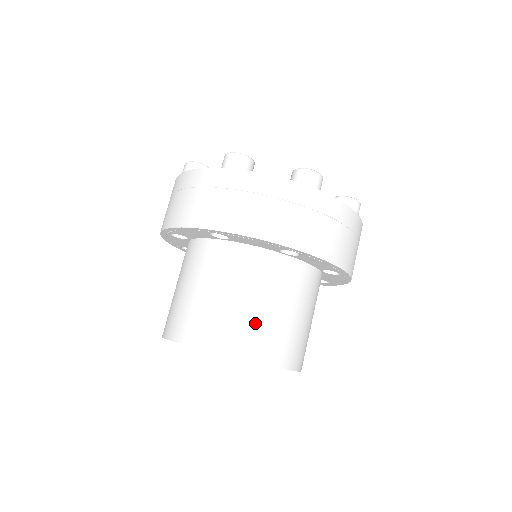
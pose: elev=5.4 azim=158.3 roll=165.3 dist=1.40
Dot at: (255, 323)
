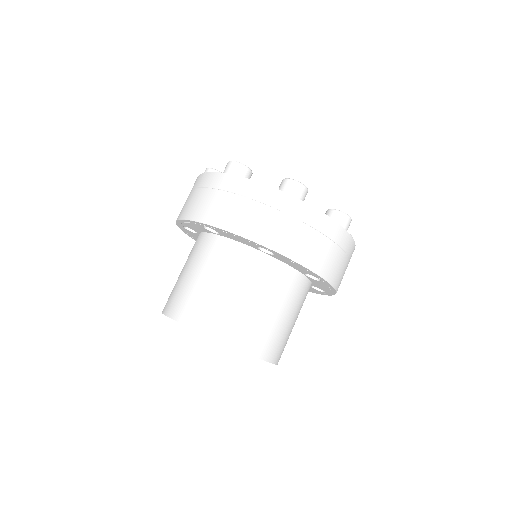
Dot at: (273, 329)
